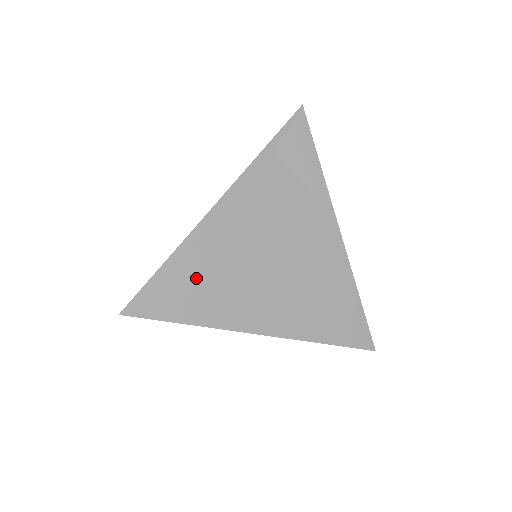
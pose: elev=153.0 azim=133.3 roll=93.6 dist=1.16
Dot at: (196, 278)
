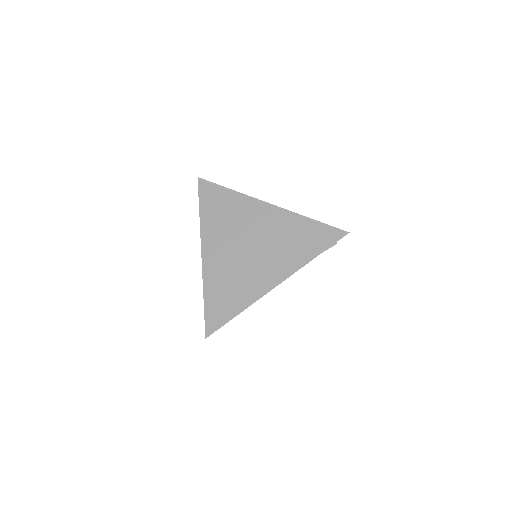
Dot at: occluded
